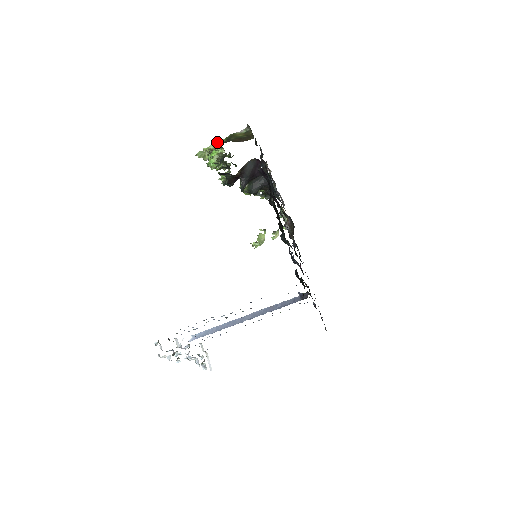
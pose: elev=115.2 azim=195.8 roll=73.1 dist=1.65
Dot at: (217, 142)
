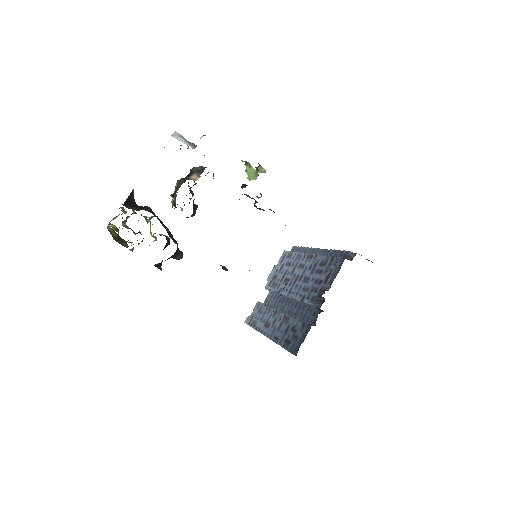
Dot at: occluded
